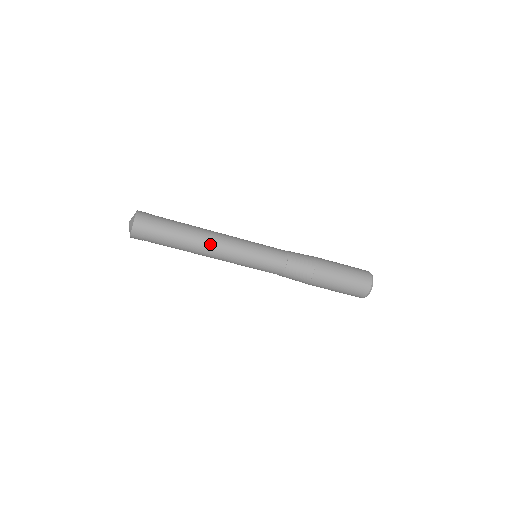
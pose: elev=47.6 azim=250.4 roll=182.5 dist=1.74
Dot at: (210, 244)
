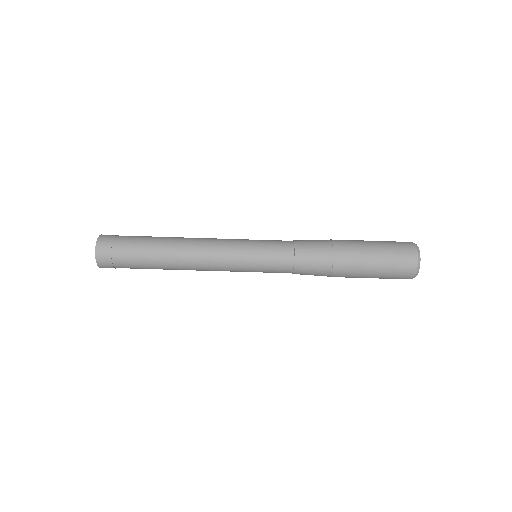
Dot at: (192, 249)
